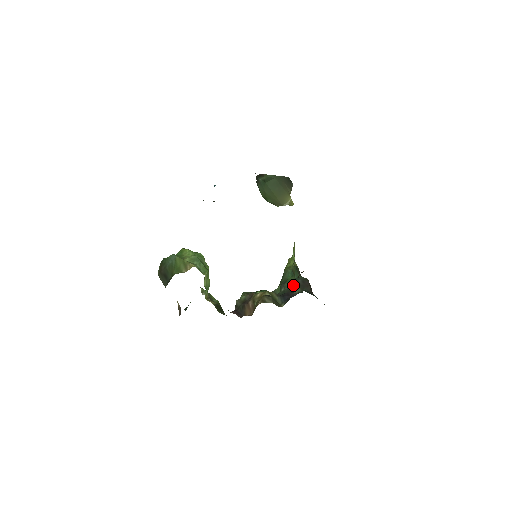
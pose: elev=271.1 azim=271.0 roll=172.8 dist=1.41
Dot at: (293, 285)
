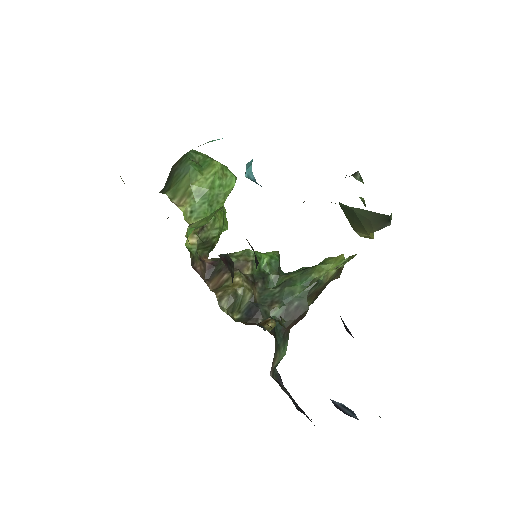
Dot at: (285, 300)
